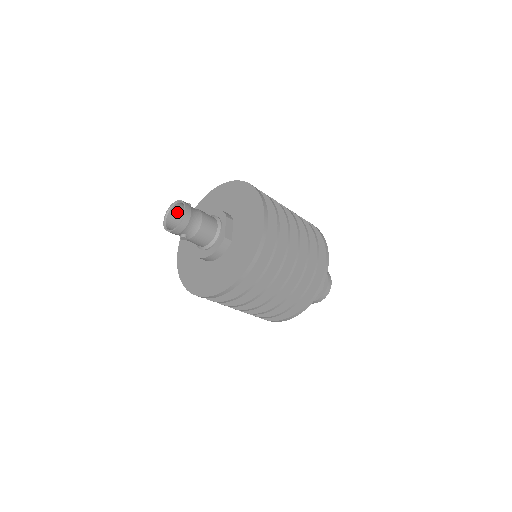
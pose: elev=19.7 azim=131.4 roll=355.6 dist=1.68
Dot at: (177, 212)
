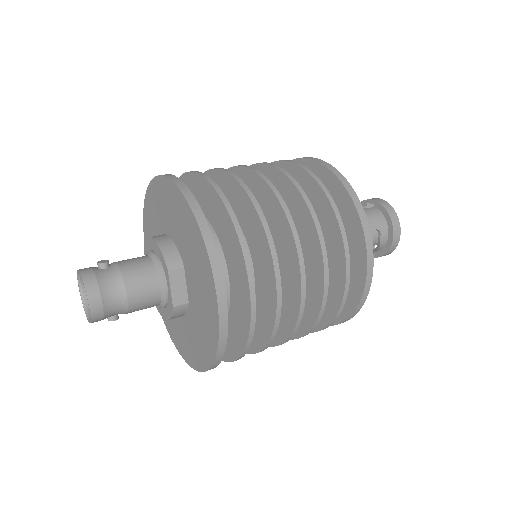
Dot at: occluded
